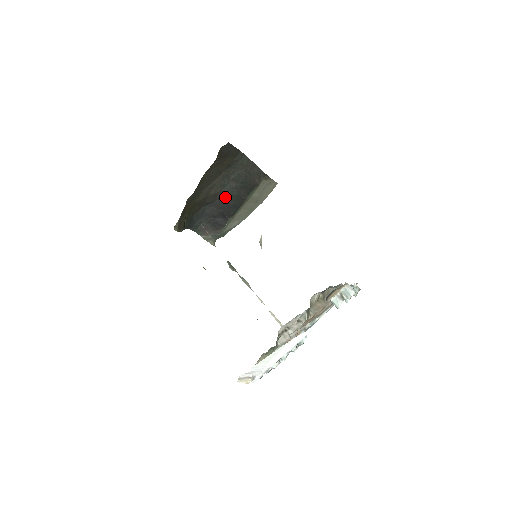
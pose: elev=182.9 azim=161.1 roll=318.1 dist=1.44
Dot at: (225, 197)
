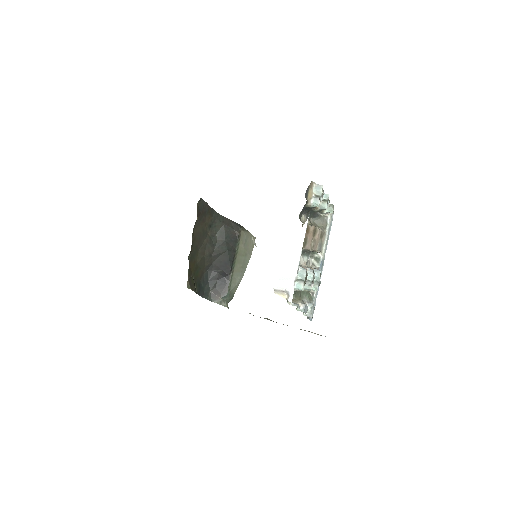
Dot at: (218, 255)
